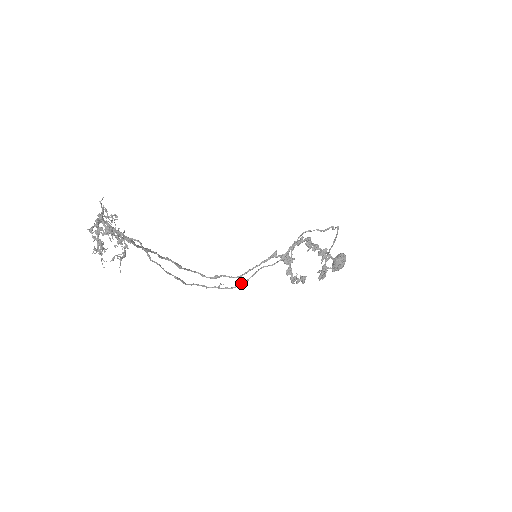
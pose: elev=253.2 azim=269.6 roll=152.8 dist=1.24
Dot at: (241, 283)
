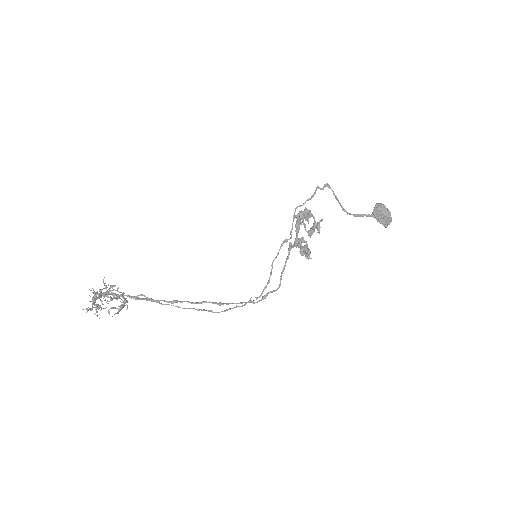
Dot at: (265, 287)
